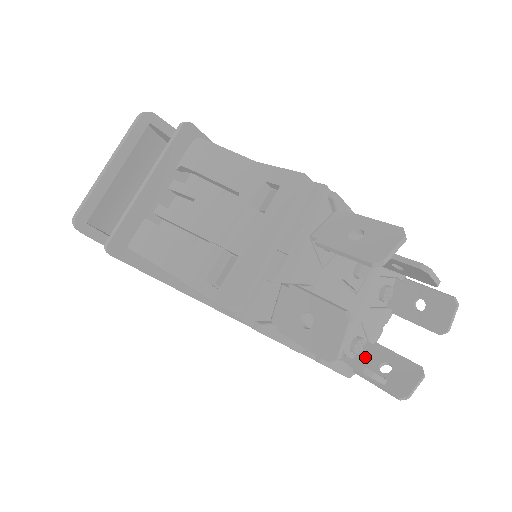
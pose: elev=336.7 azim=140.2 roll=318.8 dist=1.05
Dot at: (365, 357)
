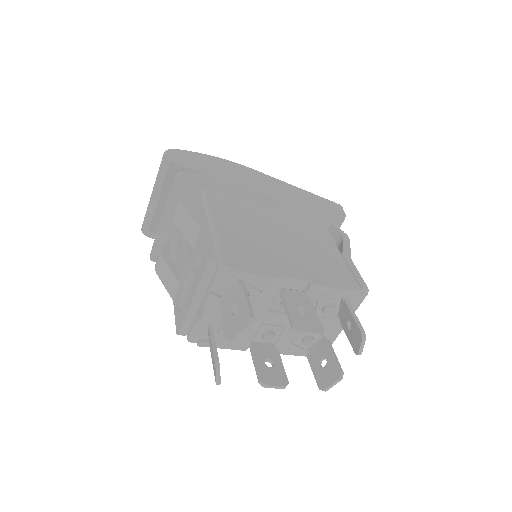
Dot at: (316, 349)
